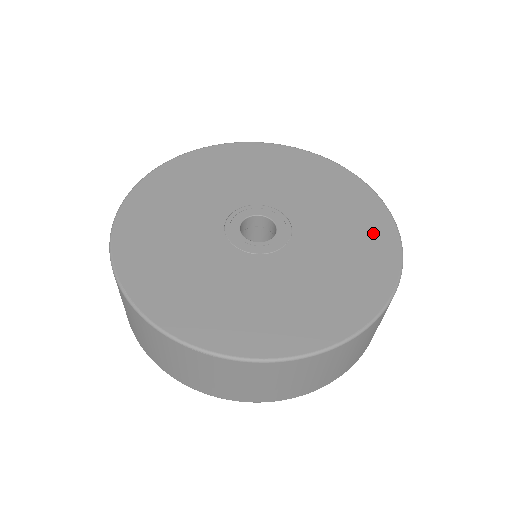
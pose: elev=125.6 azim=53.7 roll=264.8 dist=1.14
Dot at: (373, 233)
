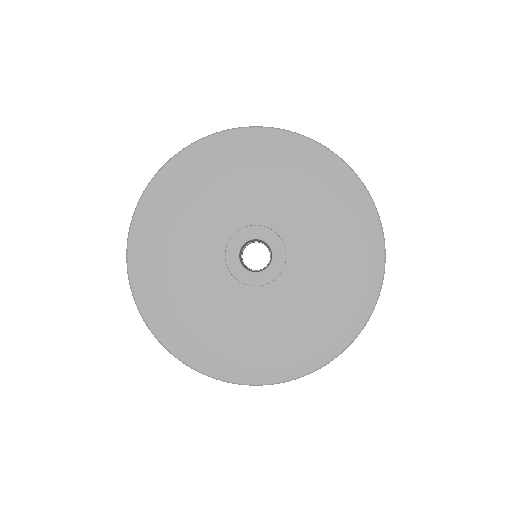
Dot at: (360, 263)
